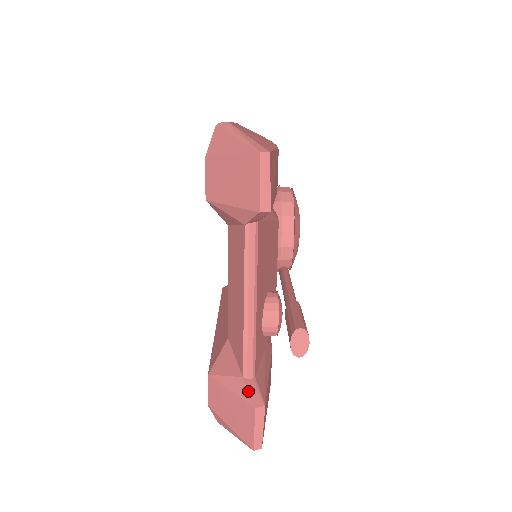
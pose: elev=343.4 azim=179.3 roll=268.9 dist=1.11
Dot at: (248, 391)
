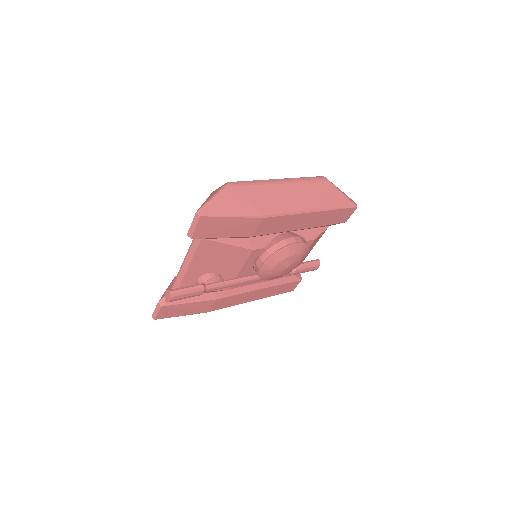
Dot at: occluded
